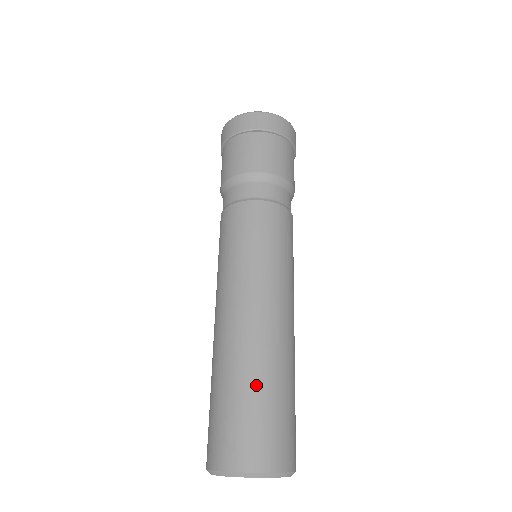
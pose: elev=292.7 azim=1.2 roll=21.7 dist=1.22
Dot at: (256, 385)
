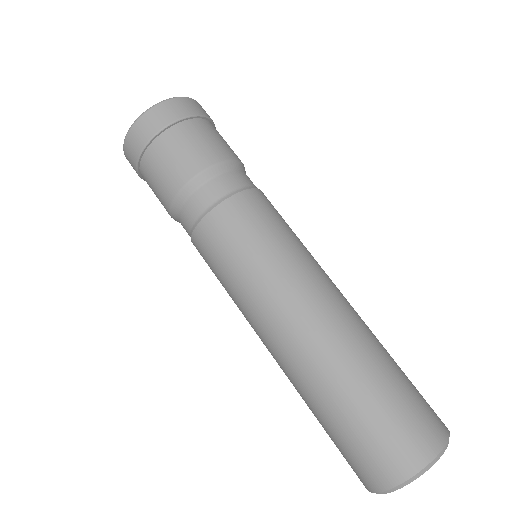
Dot at: (359, 389)
